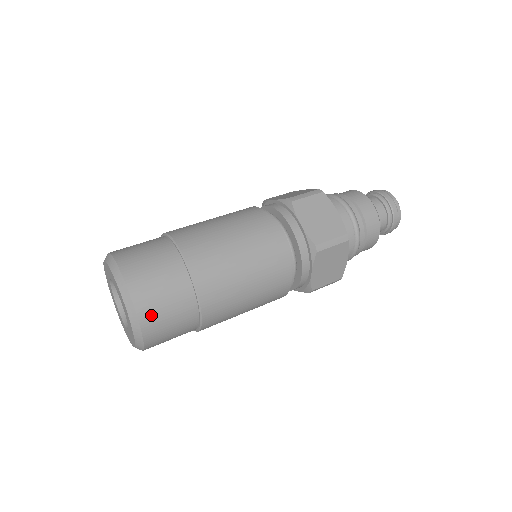
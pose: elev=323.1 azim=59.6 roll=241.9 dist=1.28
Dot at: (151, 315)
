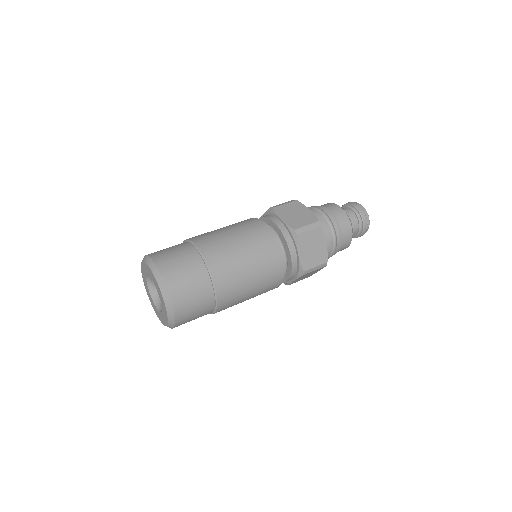
Dot at: (175, 284)
